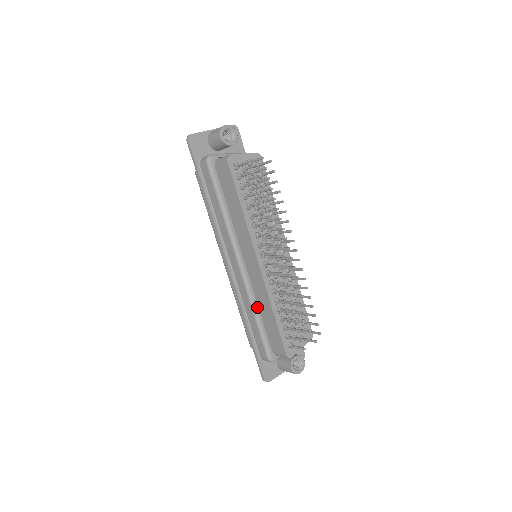
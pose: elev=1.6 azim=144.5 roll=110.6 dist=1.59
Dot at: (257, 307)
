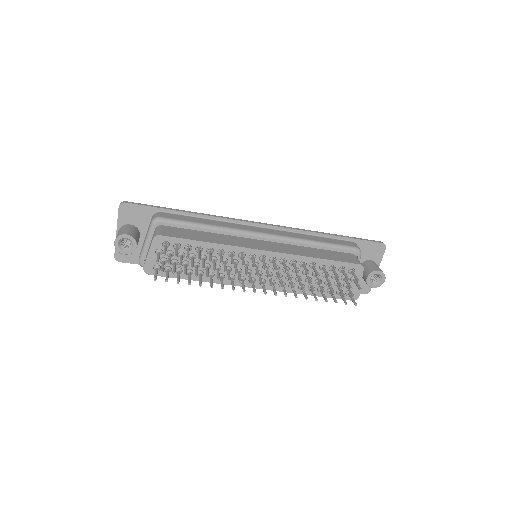
Dot at: occluded
